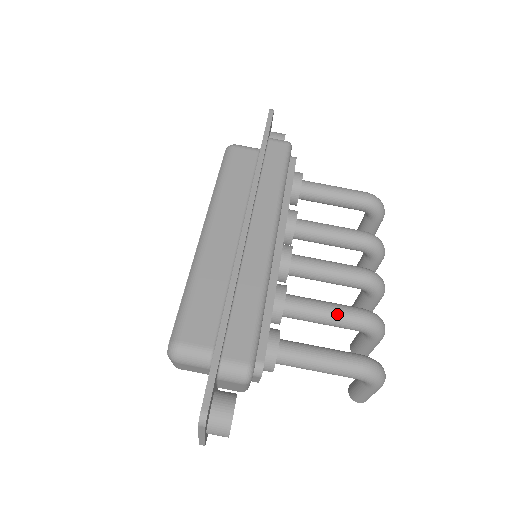
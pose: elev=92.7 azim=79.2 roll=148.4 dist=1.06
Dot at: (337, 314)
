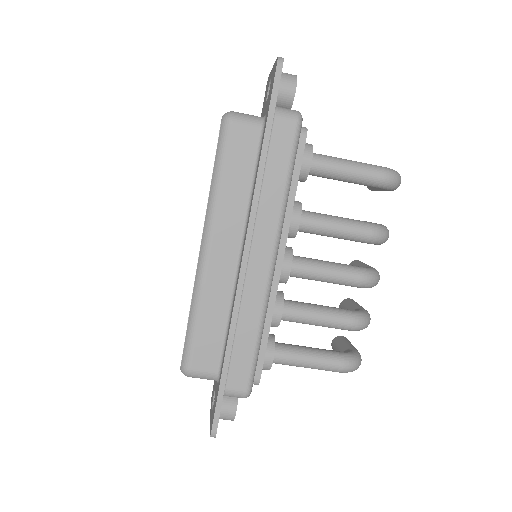
Dot at: (328, 323)
